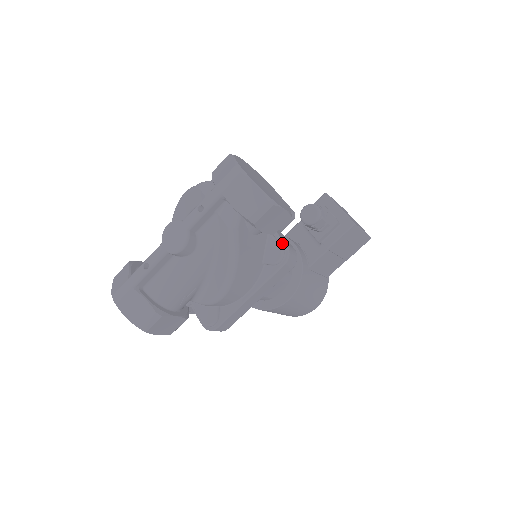
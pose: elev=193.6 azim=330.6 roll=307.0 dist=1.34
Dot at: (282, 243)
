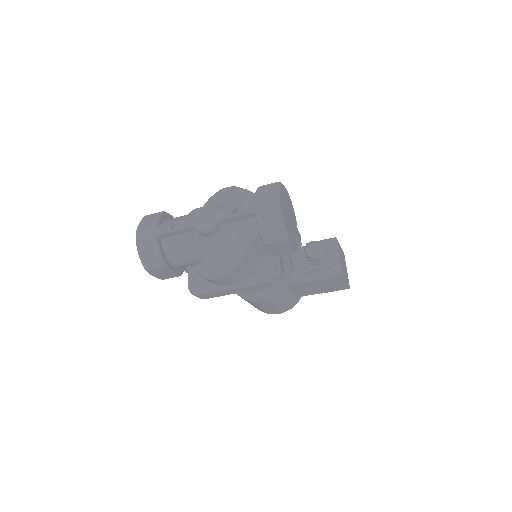
Dot at: (278, 265)
